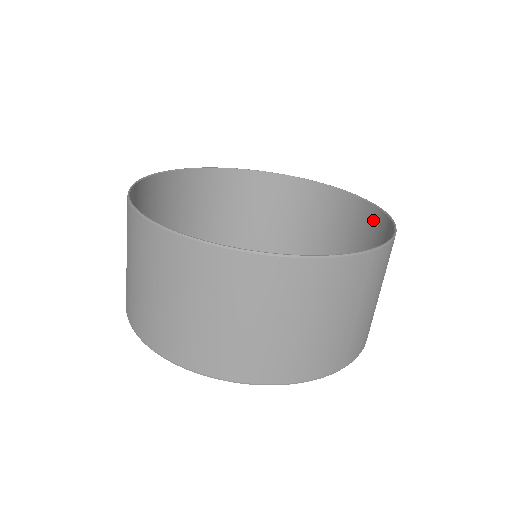
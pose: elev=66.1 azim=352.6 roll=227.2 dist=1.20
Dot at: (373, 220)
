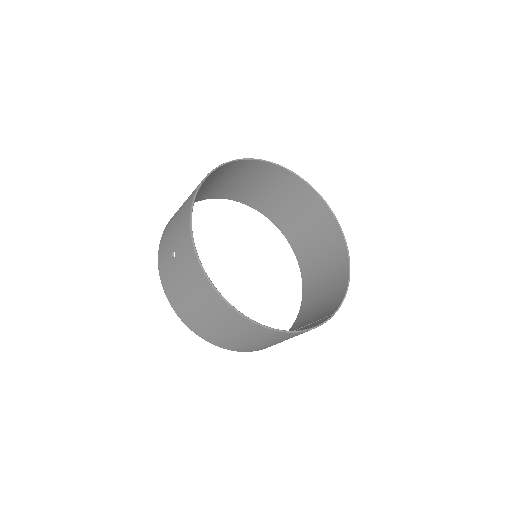
Dot at: (338, 242)
